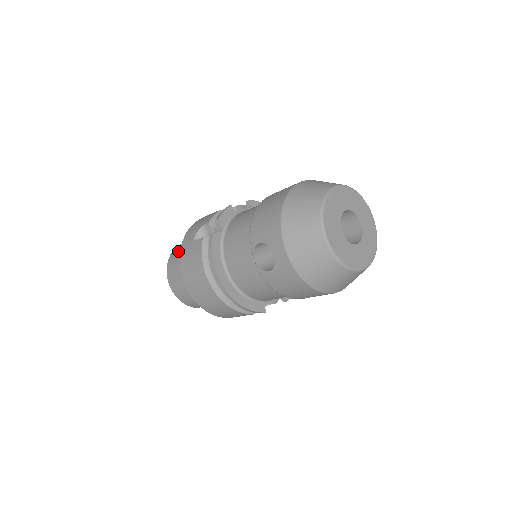
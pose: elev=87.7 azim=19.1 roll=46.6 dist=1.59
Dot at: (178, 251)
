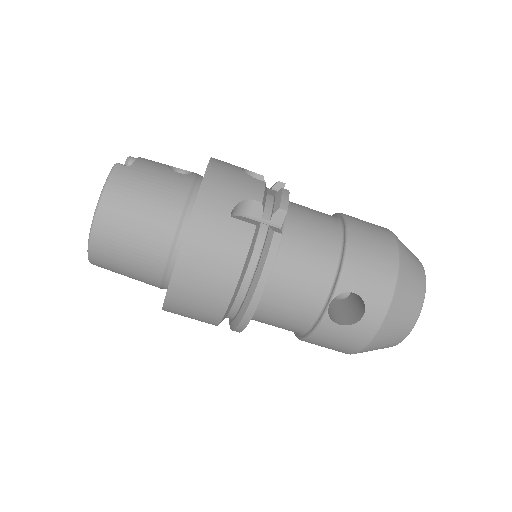
Dot at: (142, 183)
